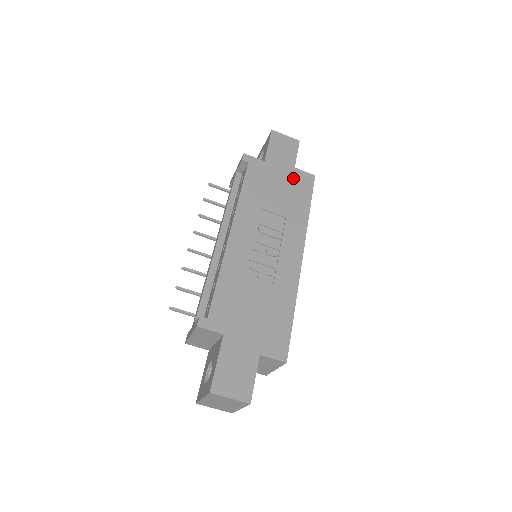
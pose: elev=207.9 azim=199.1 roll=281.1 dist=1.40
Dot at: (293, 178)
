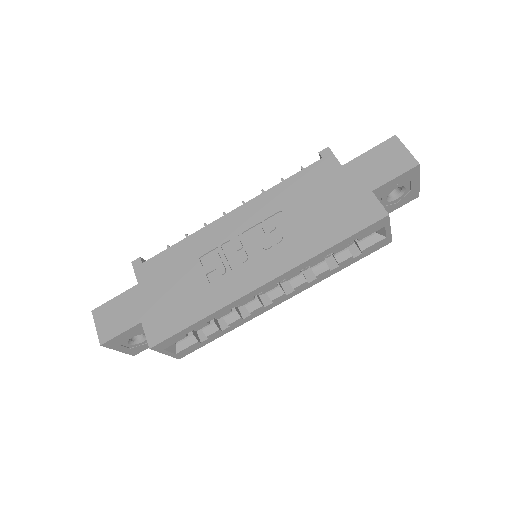
Dot at: (355, 201)
